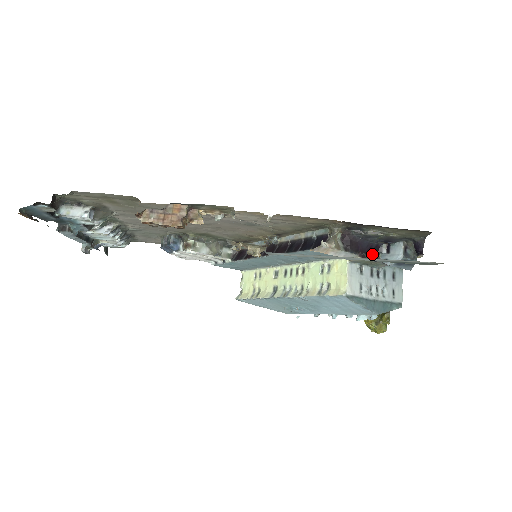
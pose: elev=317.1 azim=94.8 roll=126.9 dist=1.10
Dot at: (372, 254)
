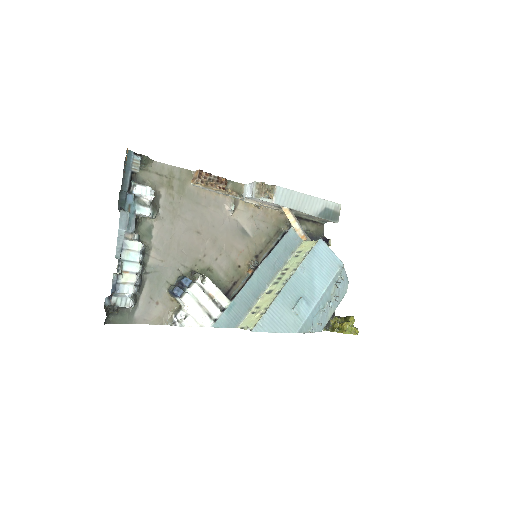
Dot at: occluded
